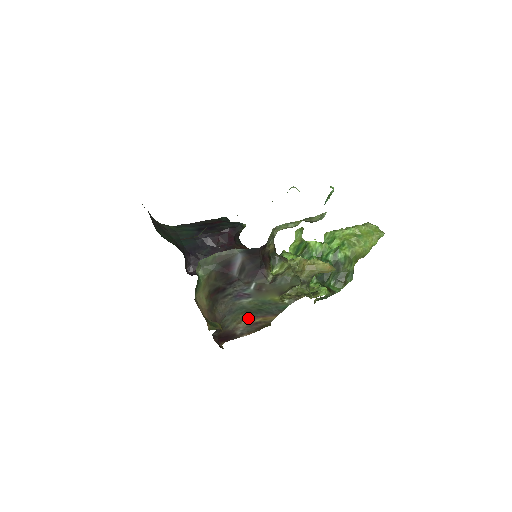
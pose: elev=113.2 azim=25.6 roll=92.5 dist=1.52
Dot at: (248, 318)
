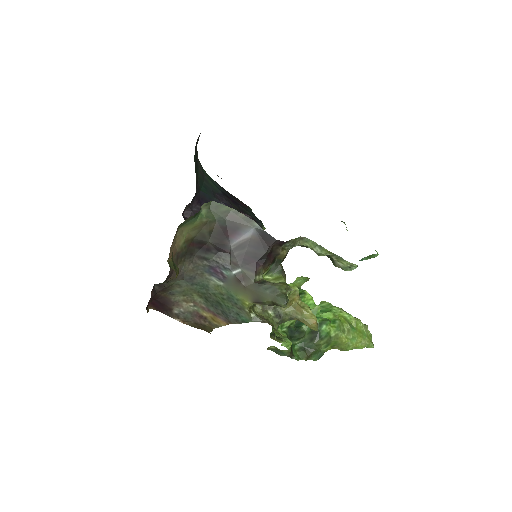
Dot at: (199, 304)
